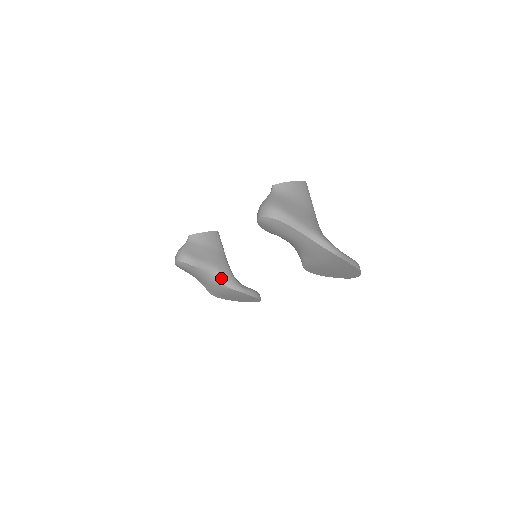
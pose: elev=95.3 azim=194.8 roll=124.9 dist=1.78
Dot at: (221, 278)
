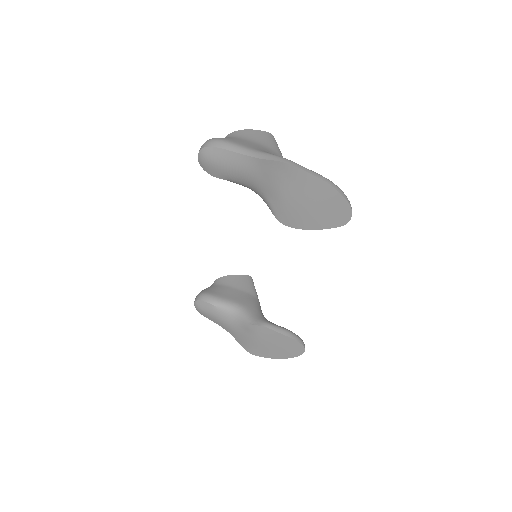
Dot at: (244, 315)
